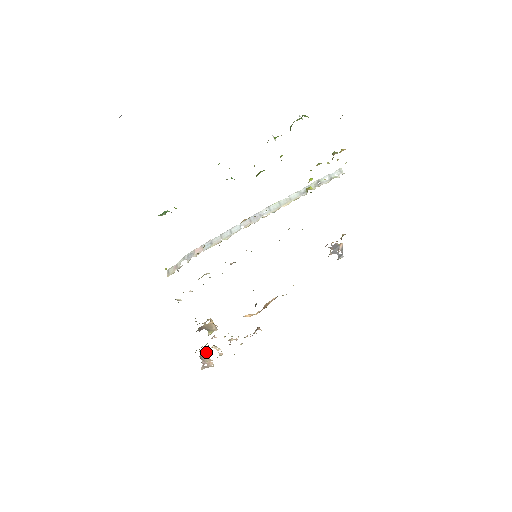
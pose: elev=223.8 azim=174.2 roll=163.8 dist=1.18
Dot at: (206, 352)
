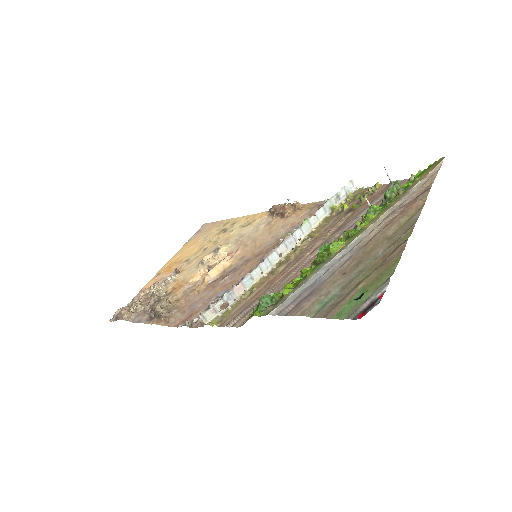
Dot at: (127, 311)
